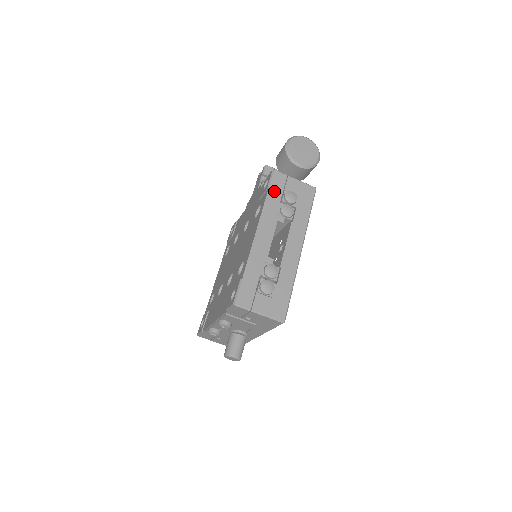
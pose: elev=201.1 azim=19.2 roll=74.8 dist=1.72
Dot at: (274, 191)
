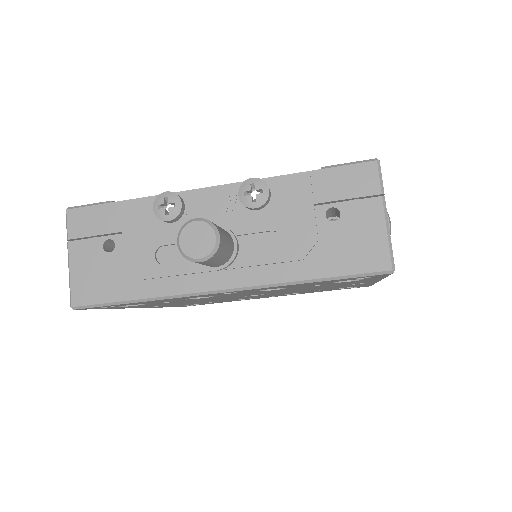
Dot at: occluded
